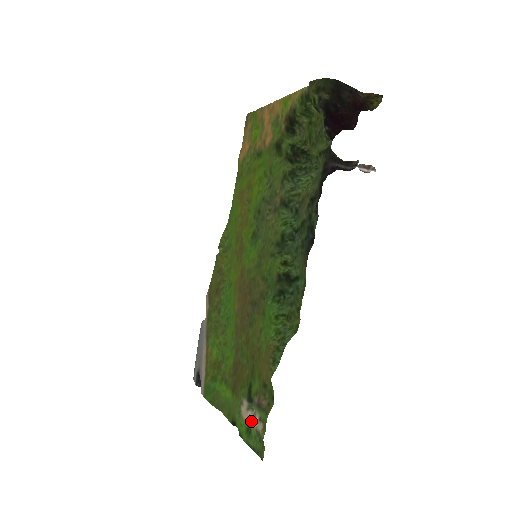
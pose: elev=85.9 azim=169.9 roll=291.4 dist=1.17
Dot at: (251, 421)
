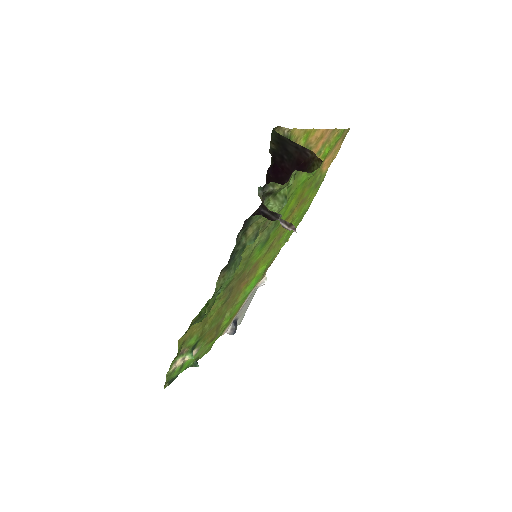
Dot at: (183, 362)
